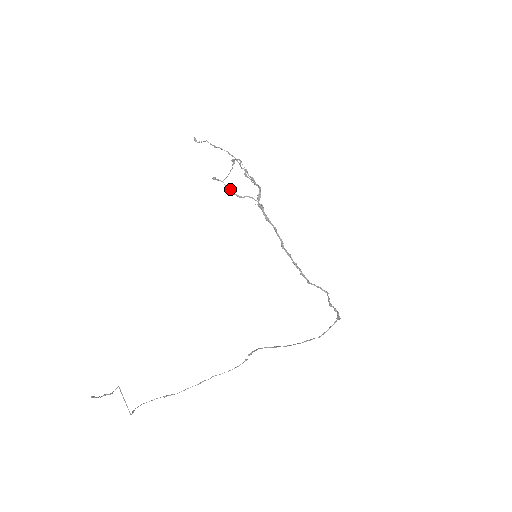
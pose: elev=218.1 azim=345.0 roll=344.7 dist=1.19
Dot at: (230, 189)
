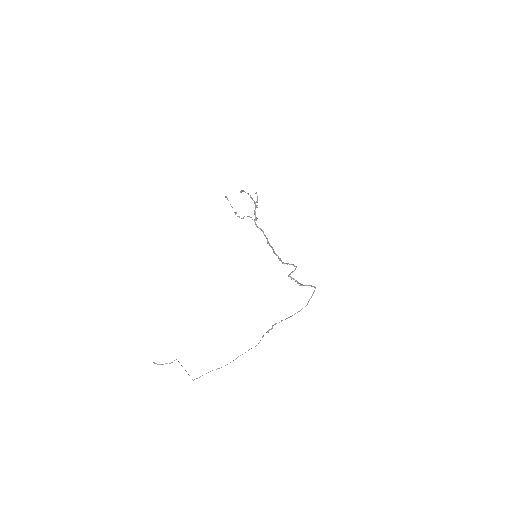
Dot at: (238, 216)
